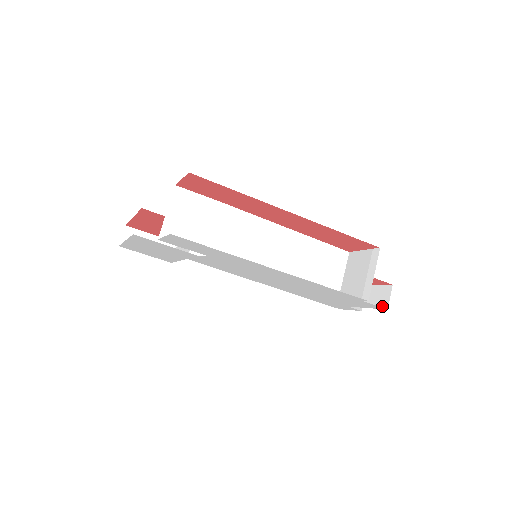
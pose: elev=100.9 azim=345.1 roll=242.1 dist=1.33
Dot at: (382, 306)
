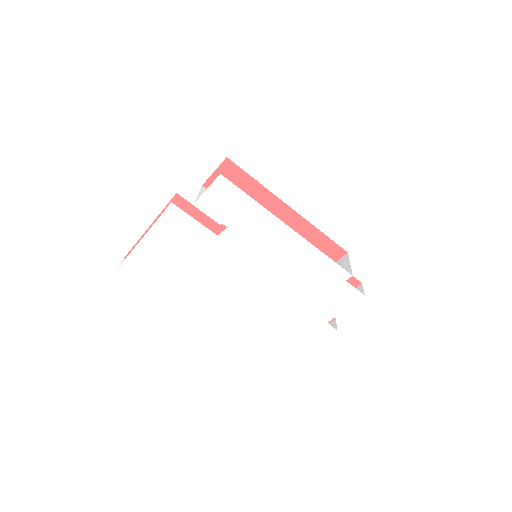
Dot at: (359, 298)
